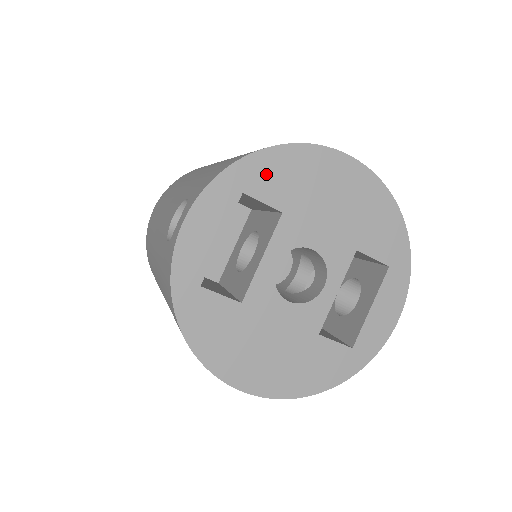
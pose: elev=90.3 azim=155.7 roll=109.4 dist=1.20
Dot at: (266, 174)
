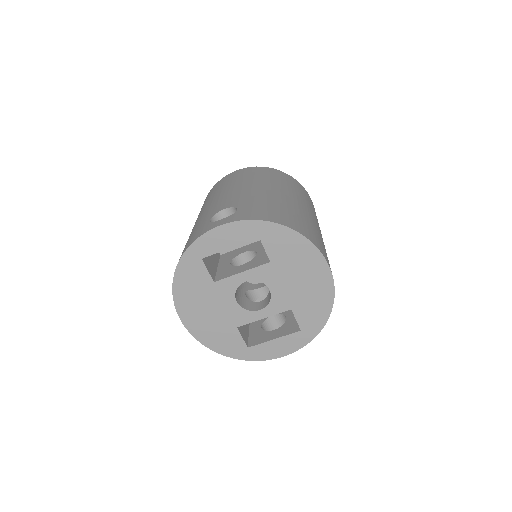
Dot at: (279, 239)
